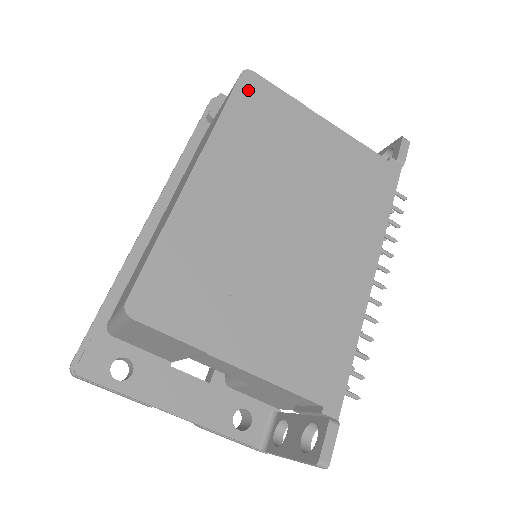
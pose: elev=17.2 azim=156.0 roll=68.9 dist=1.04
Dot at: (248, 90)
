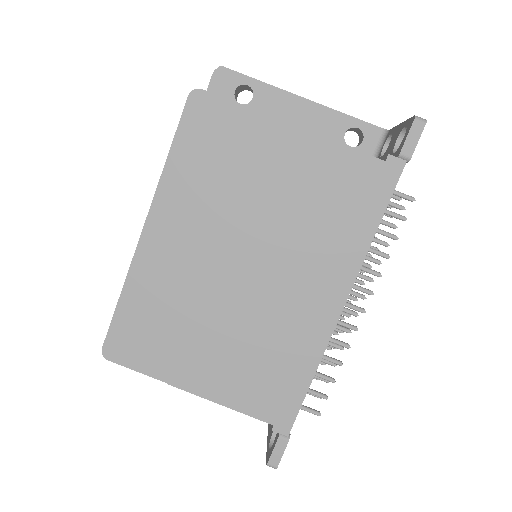
Dot at: (196, 117)
